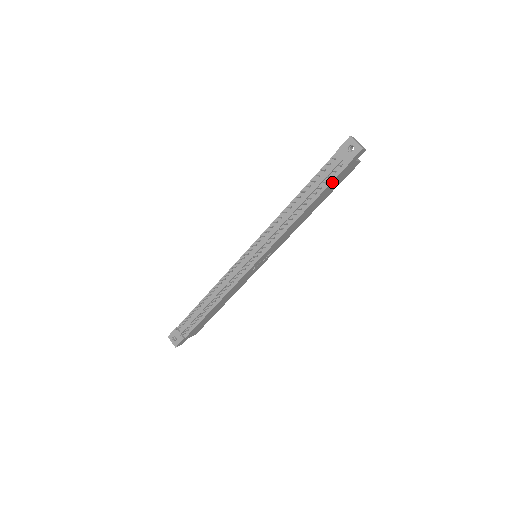
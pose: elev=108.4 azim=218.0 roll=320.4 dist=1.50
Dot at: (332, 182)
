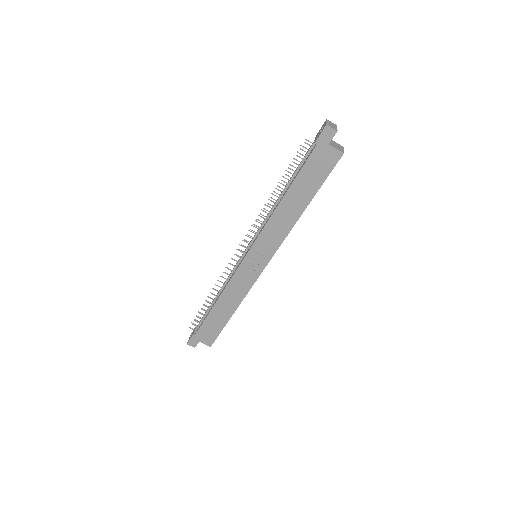
Dot at: (305, 165)
